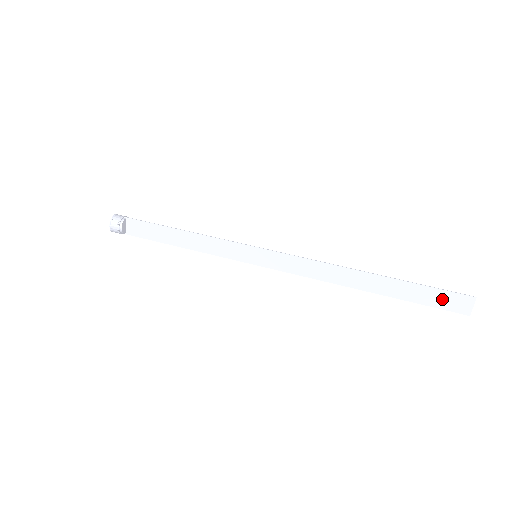
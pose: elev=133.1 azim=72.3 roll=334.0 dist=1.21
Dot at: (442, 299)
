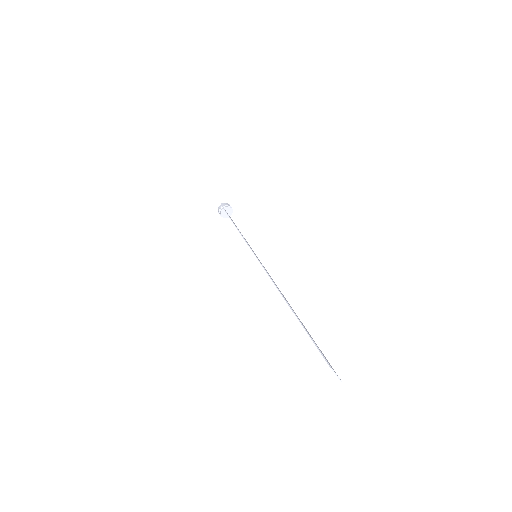
Dot at: occluded
